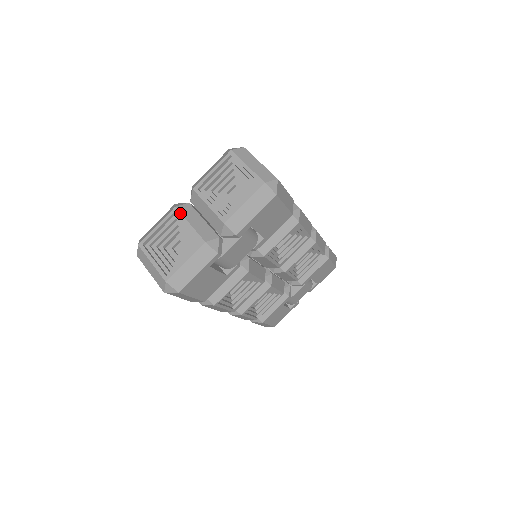
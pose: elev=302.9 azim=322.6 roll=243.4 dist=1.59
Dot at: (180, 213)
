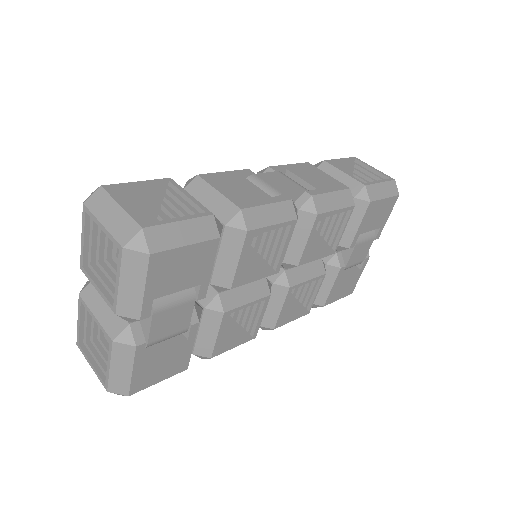
Dot at: (84, 303)
